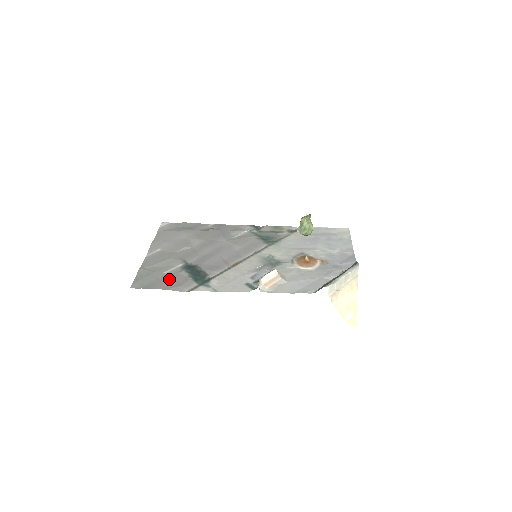
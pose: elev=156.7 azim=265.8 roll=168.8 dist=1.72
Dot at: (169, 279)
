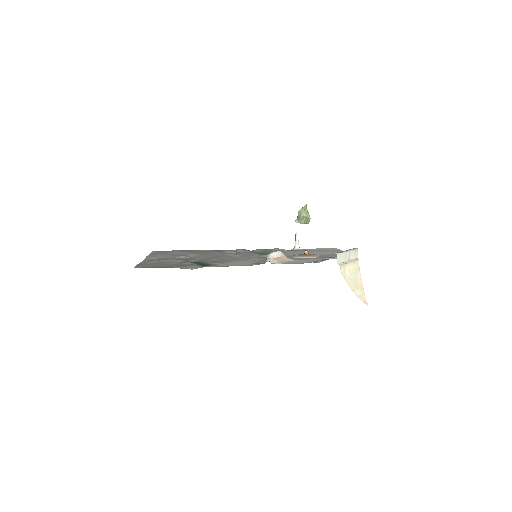
Dot at: (173, 265)
